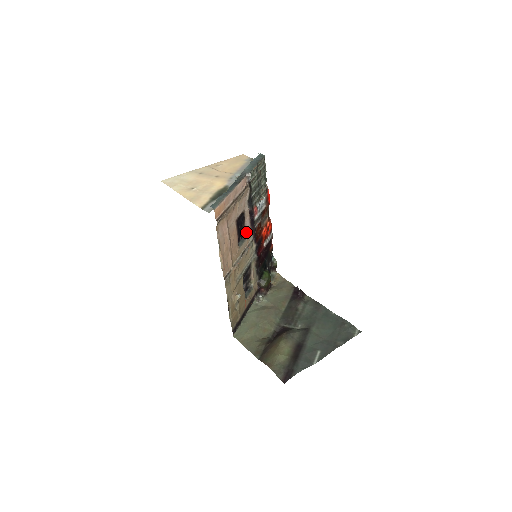
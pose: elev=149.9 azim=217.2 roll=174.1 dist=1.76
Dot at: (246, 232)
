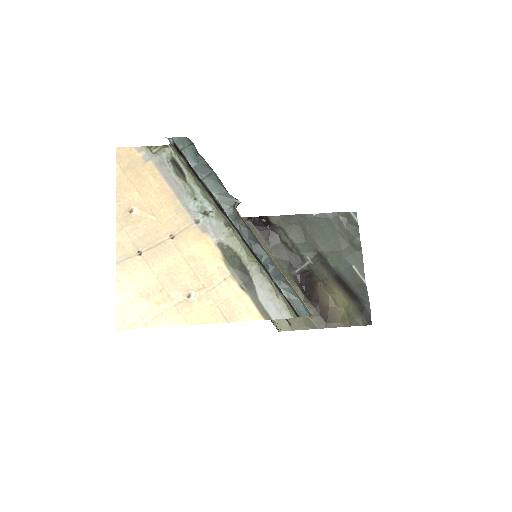
Dot at: occluded
